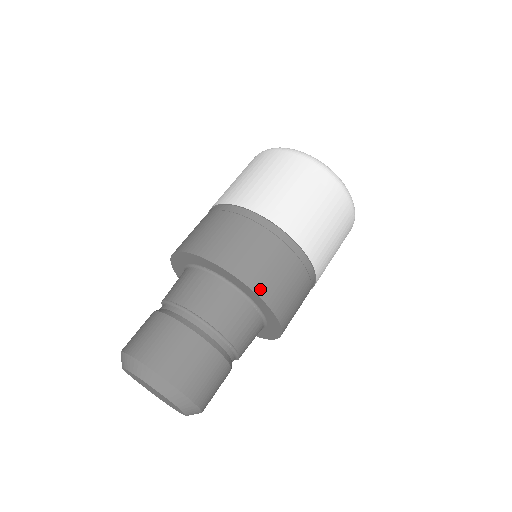
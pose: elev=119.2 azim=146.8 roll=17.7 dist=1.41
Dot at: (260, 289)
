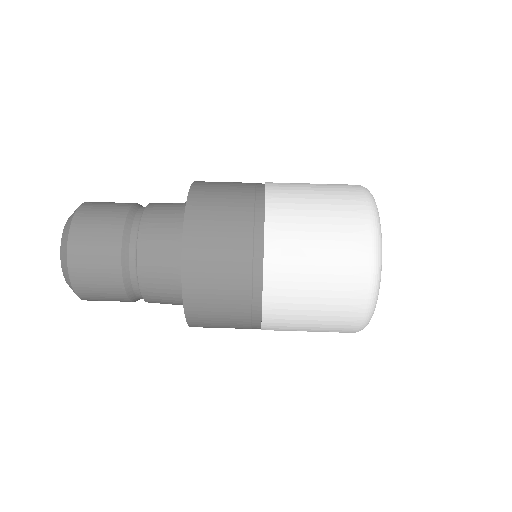
Dot at: (191, 221)
